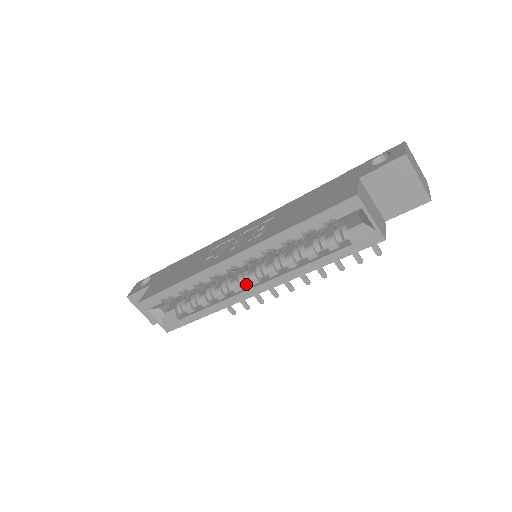
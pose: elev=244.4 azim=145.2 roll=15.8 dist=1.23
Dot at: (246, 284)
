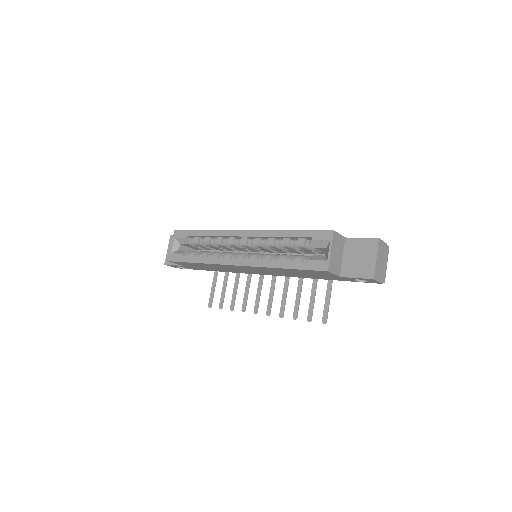
Dot at: (235, 258)
